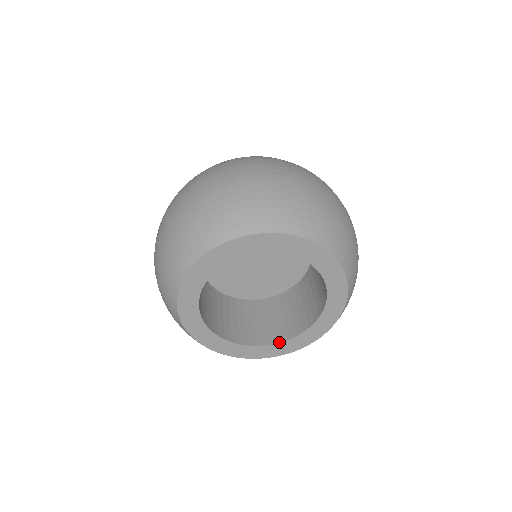
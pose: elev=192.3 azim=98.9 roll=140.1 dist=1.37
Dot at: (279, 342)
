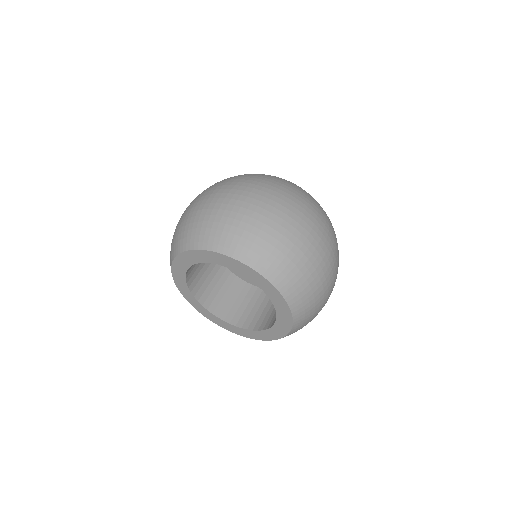
Dot at: (257, 330)
